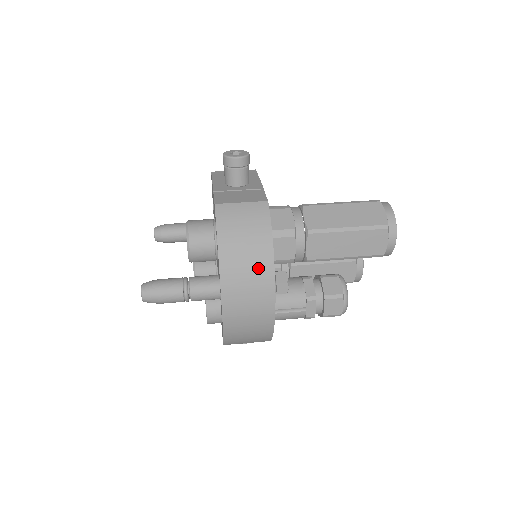
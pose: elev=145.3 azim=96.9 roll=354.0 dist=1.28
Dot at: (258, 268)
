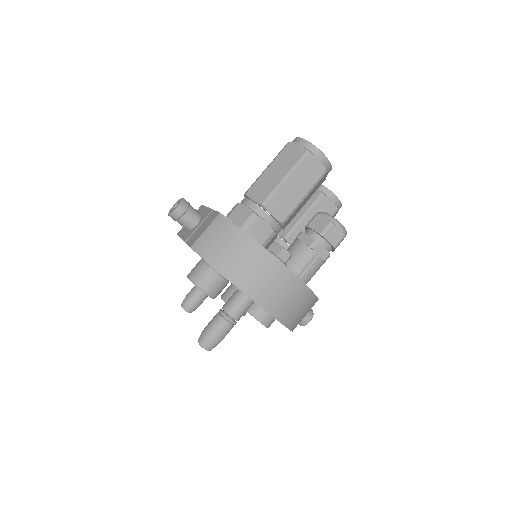
Dot at: (254, 257)
